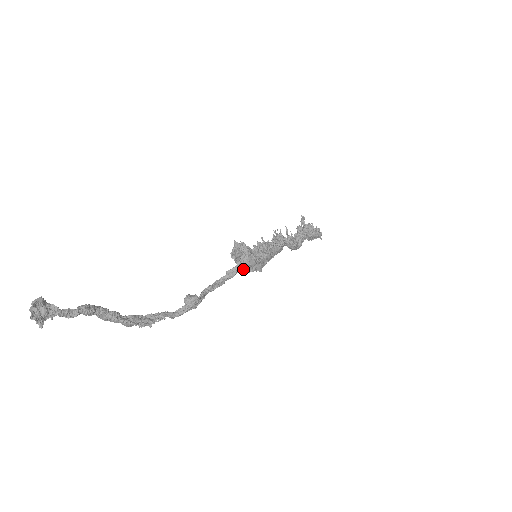
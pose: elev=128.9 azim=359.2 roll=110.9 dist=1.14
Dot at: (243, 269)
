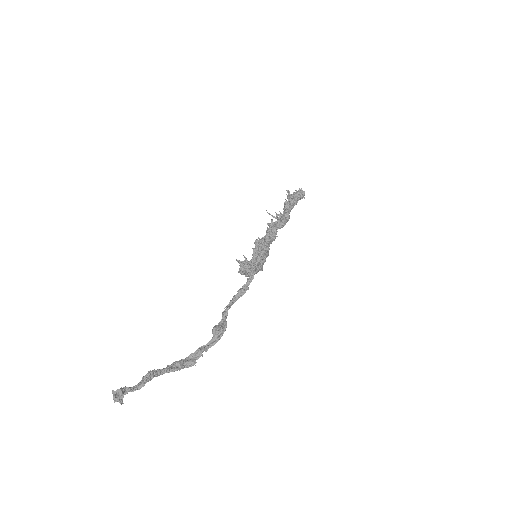
Dot at: occluded
